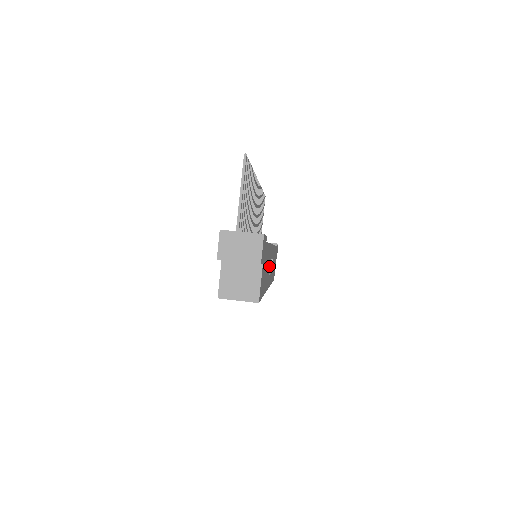
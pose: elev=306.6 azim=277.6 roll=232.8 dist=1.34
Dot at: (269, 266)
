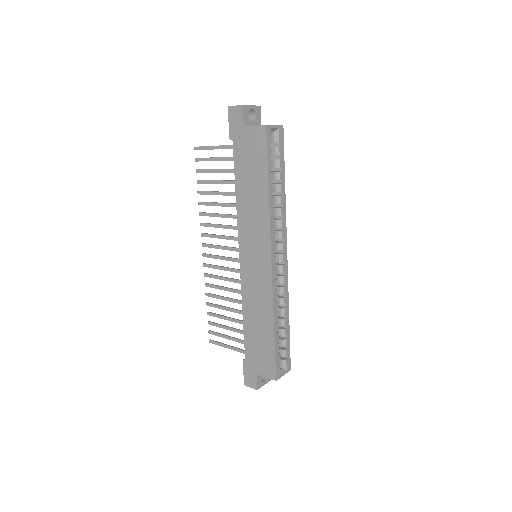
Dot at: occluded
